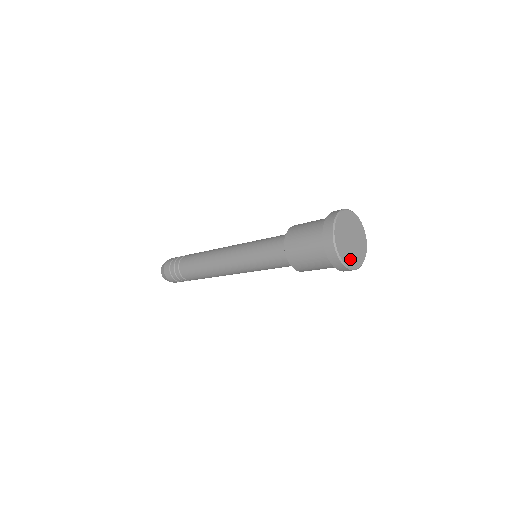
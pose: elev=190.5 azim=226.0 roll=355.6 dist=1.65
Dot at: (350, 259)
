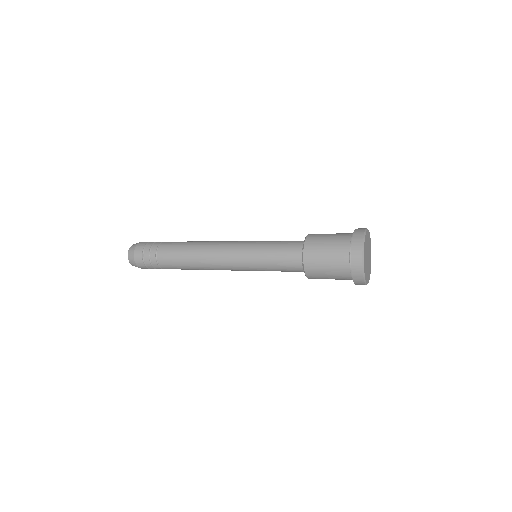
Dot at: (365, 269)
